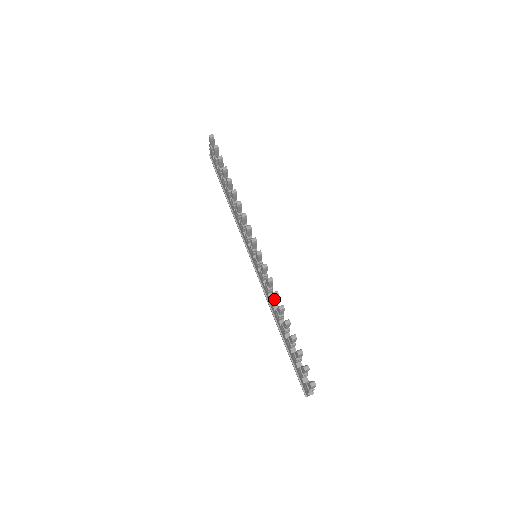
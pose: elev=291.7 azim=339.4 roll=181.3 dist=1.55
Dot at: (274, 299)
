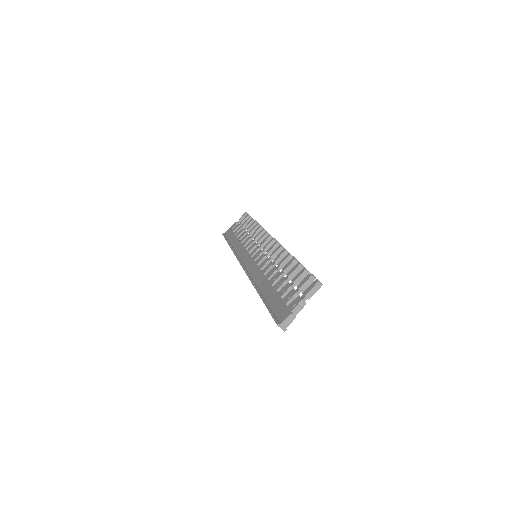
Dot at: (278, 258)
